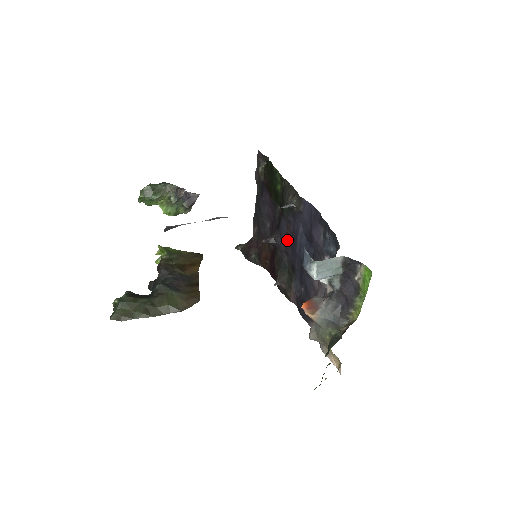
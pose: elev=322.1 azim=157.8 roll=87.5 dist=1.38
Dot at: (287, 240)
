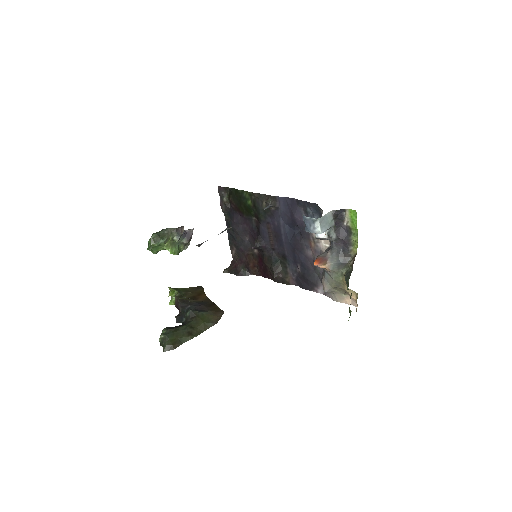
Dot at: (271, 238)
